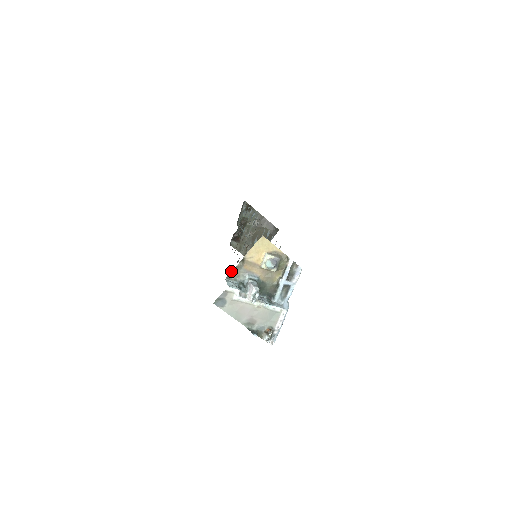
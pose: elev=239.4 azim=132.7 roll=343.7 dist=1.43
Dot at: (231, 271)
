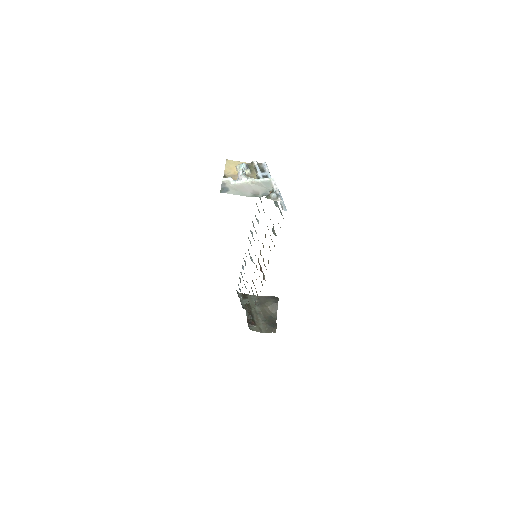
Dot at: occluded
